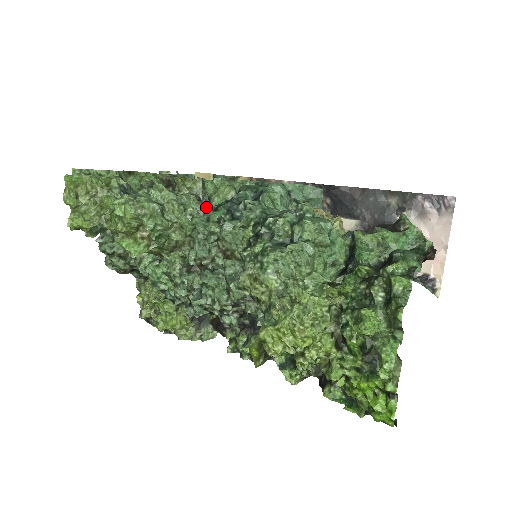
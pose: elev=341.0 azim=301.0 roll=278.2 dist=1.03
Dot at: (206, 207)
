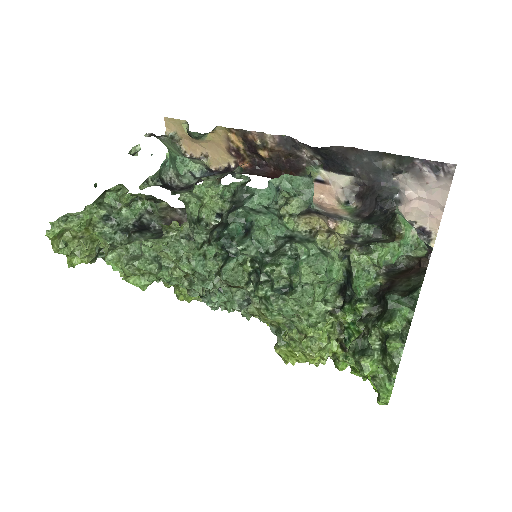
Dot at: (199, 243)
